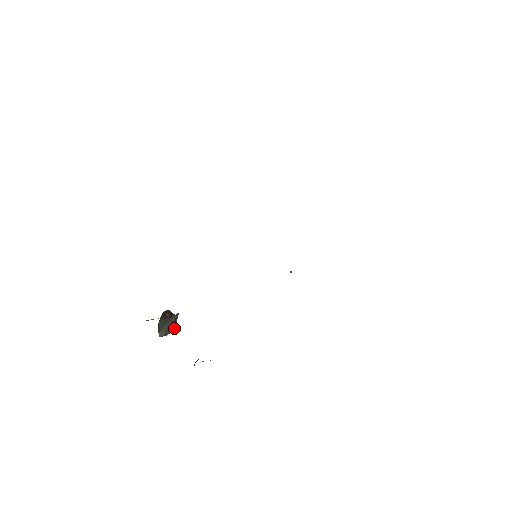
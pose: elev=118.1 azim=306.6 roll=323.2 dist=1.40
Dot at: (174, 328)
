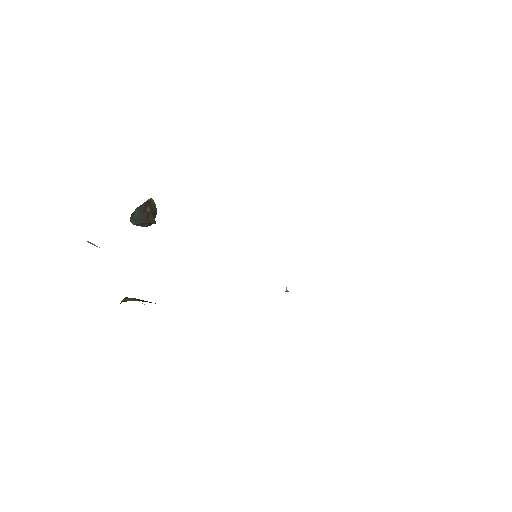
Dot at: occluded
